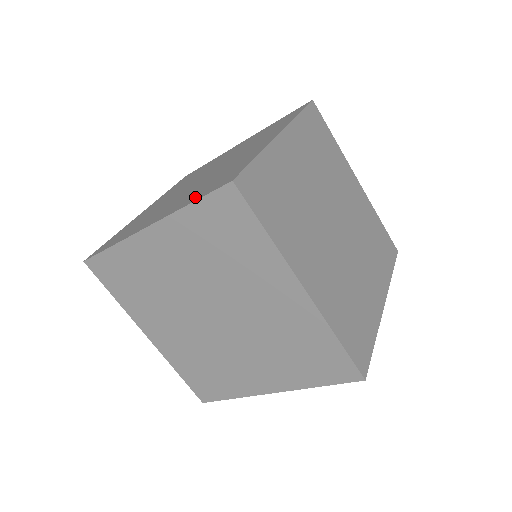
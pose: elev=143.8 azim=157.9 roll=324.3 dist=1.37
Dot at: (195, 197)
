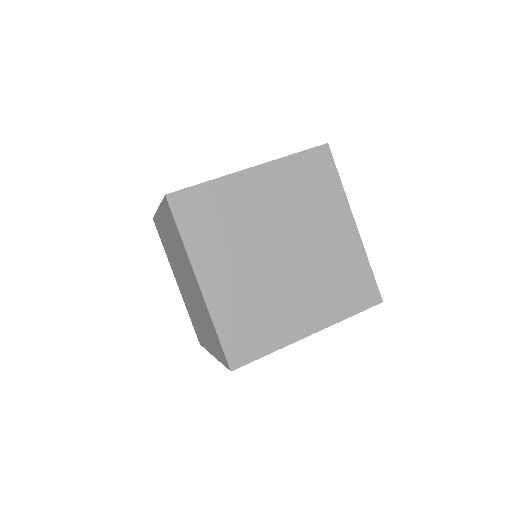
Dot at: (347, 307)
